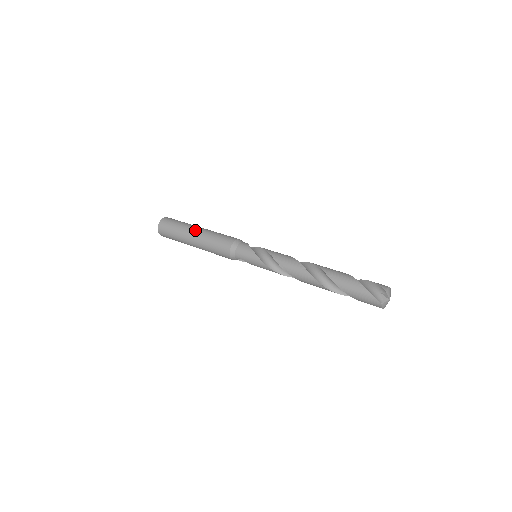
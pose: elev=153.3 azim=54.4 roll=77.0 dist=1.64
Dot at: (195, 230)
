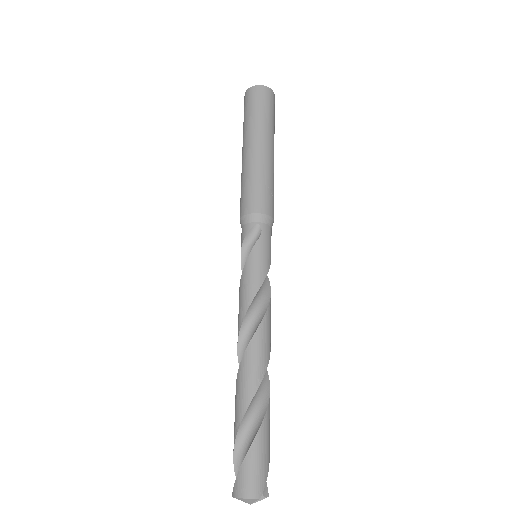
Dot at: (242, 152)
